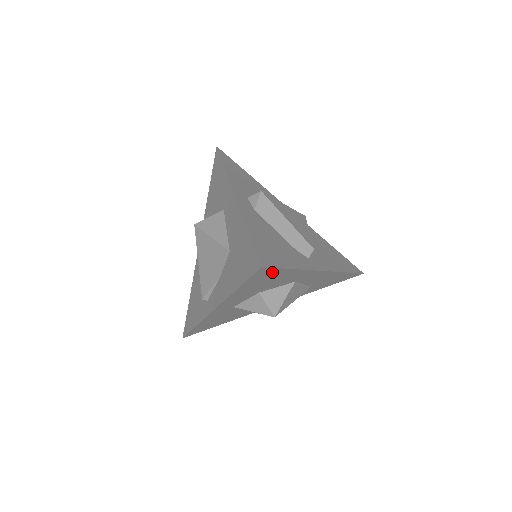
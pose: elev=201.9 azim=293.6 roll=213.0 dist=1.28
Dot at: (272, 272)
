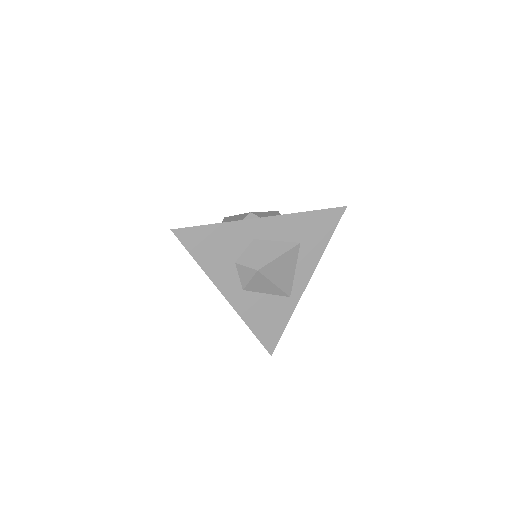
Dot at: (195, 233)
